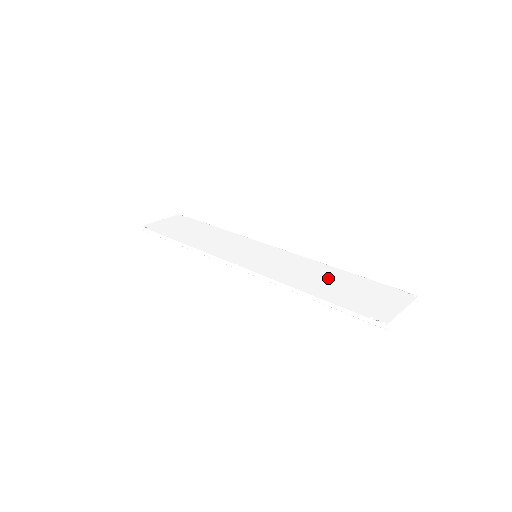
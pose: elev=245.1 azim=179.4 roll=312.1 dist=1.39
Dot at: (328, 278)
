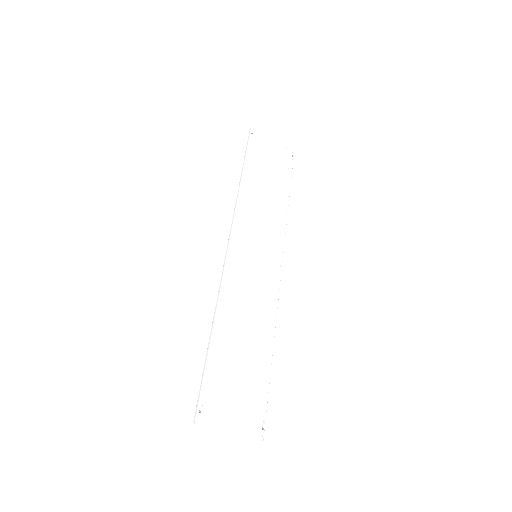
Dot at: (250, 340)
